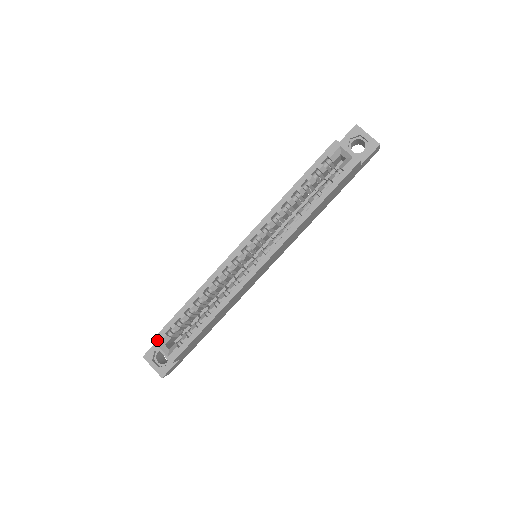
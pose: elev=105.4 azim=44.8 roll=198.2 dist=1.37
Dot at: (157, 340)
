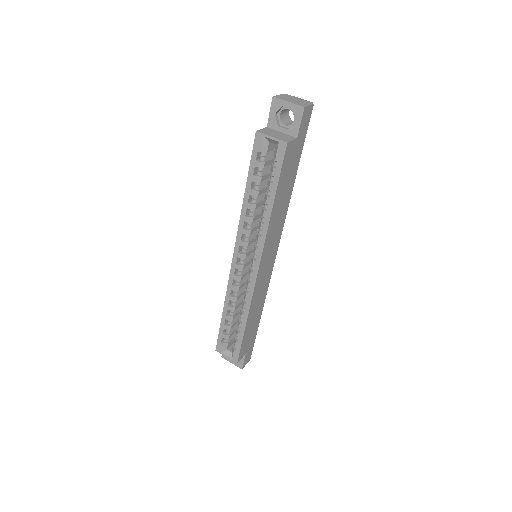
Dot at: (219, 349)
